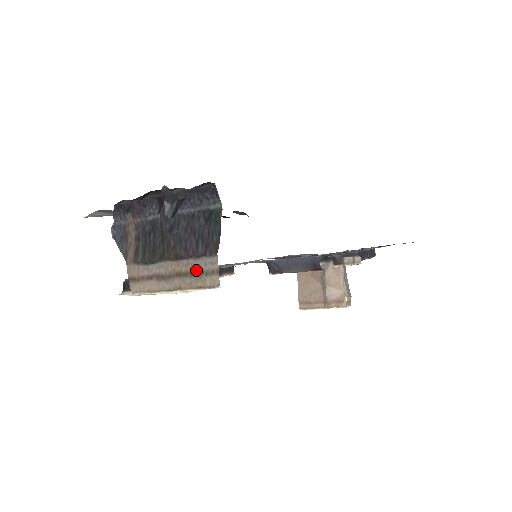
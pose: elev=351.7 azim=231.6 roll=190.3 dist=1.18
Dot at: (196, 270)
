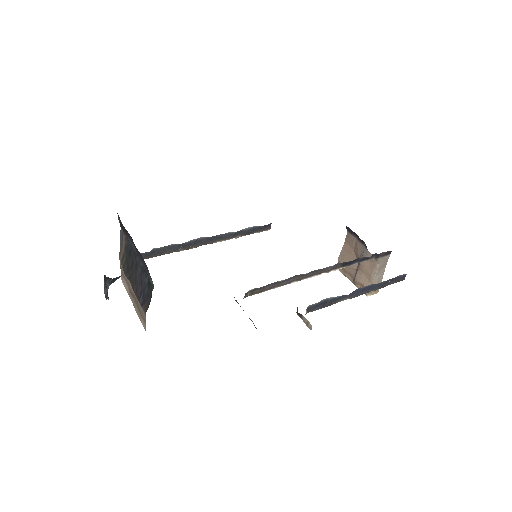
Dot at: (140, 308)
